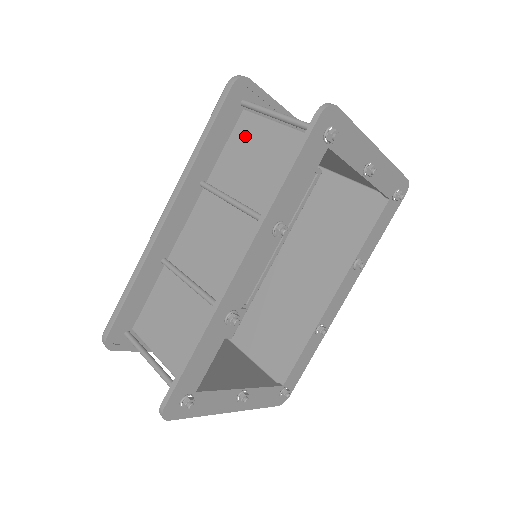
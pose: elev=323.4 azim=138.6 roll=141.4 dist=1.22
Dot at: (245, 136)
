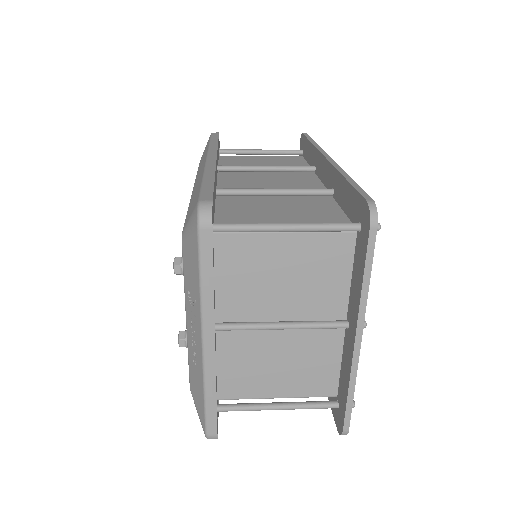
Dot at: (235, 160)
